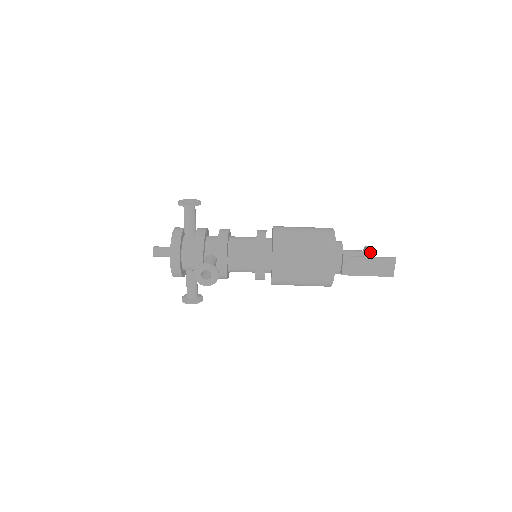
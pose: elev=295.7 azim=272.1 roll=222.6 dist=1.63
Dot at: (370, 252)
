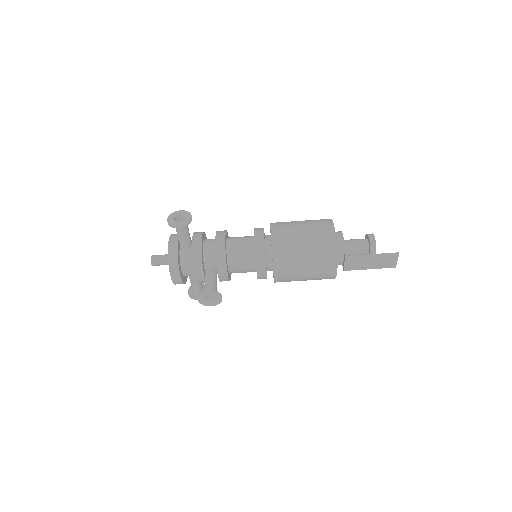
Dot at: (372, 245)
